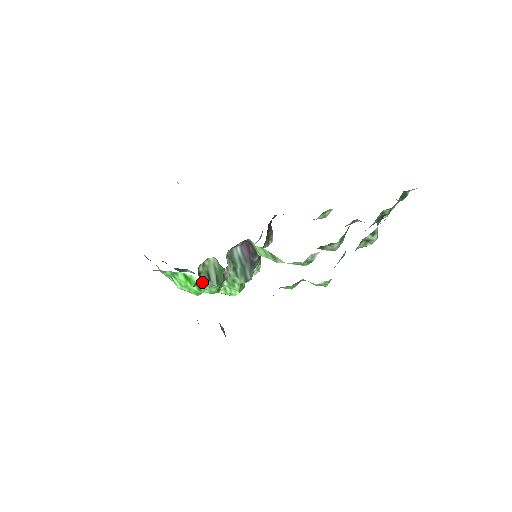
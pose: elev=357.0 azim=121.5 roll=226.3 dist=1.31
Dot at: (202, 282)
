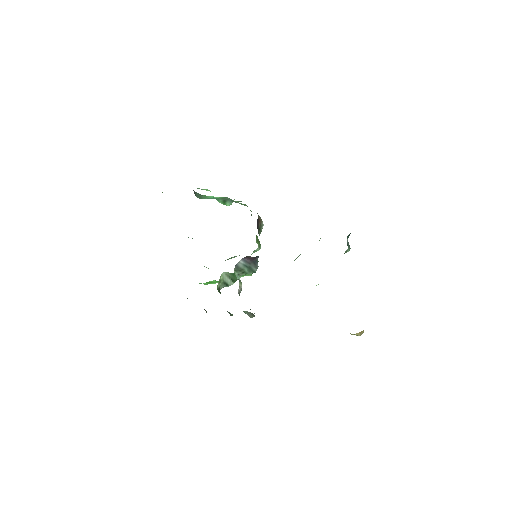
Dot at: occluded
